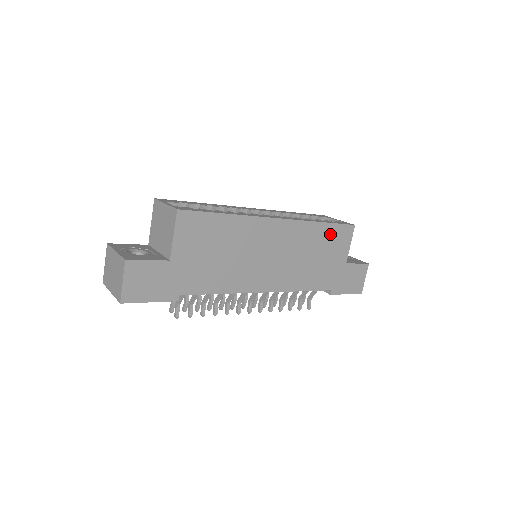
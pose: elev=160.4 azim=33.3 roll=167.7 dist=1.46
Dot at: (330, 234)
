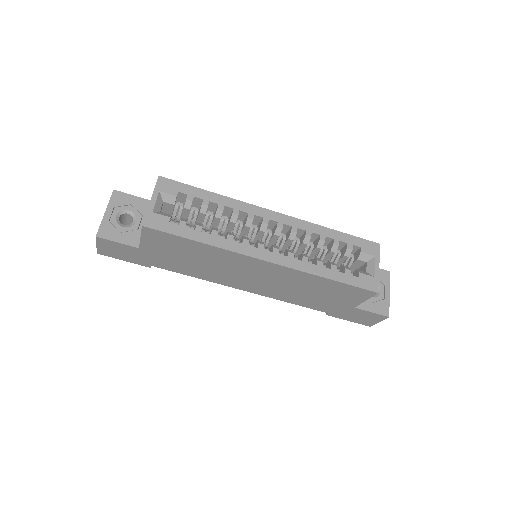
Dot at: (337, 287)
